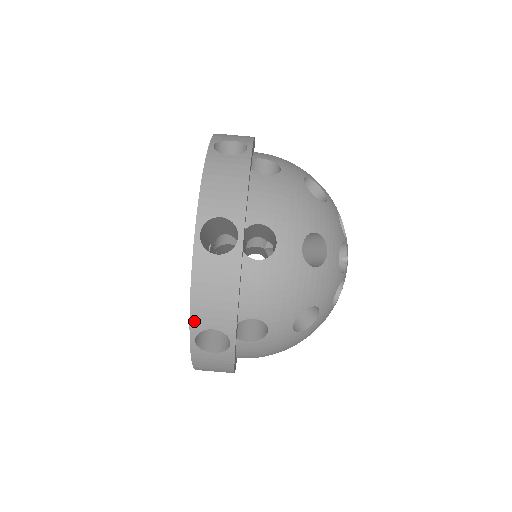
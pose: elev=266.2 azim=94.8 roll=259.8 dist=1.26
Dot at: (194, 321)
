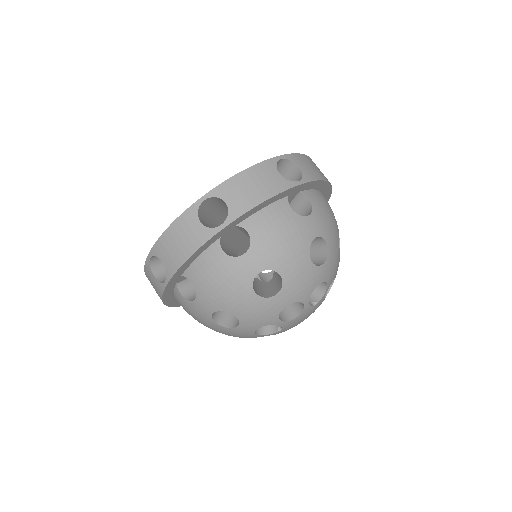
Dot at: (223, 187)
